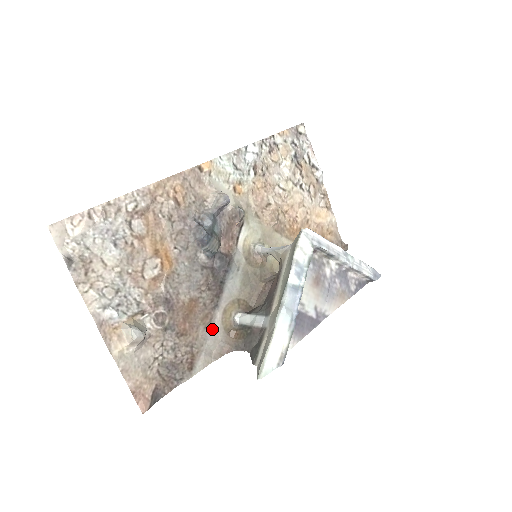
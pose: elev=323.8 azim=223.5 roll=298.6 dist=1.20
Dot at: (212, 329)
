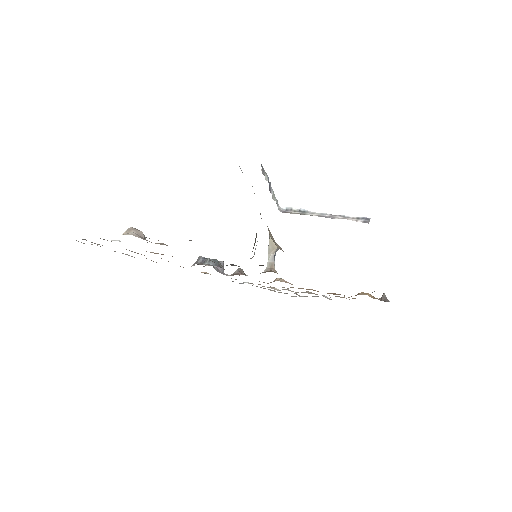
Dot at: occluded
